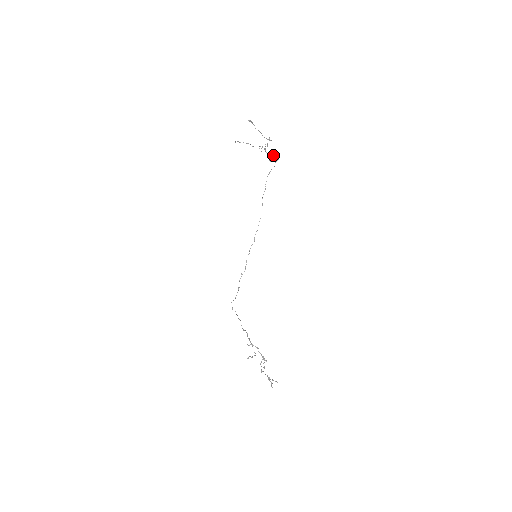
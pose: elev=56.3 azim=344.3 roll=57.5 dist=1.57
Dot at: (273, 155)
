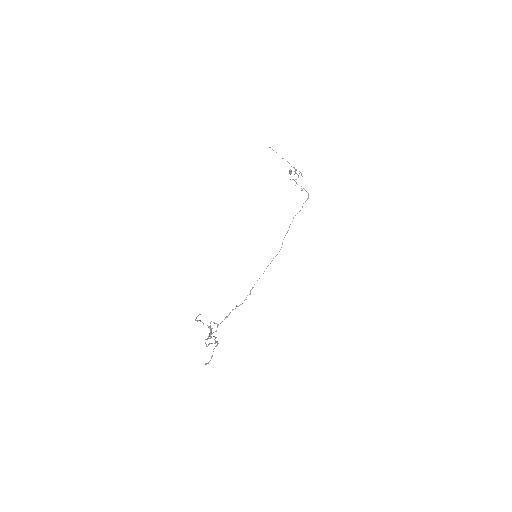
Dot at: (302, 189)
